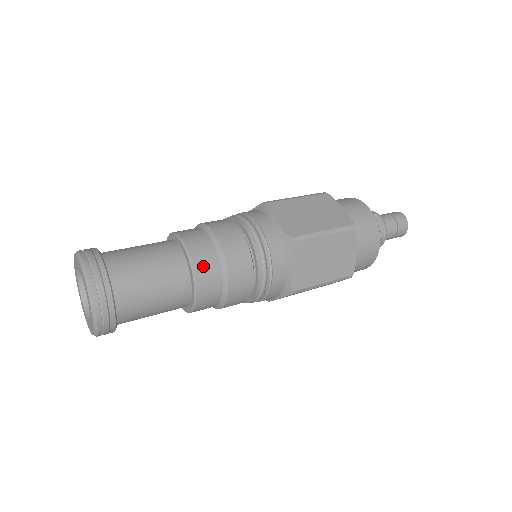
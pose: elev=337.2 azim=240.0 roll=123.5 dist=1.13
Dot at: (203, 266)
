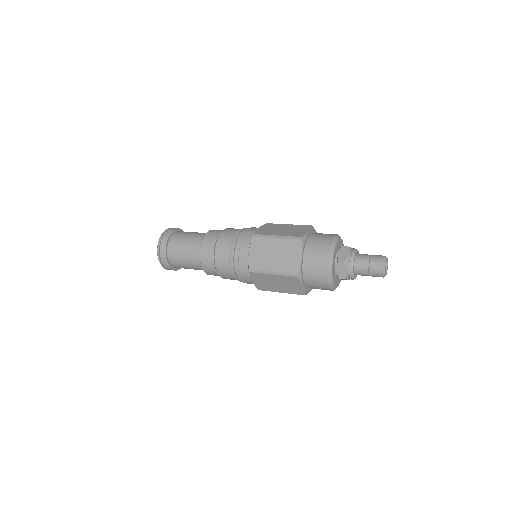
Dot at: (206, 264)
